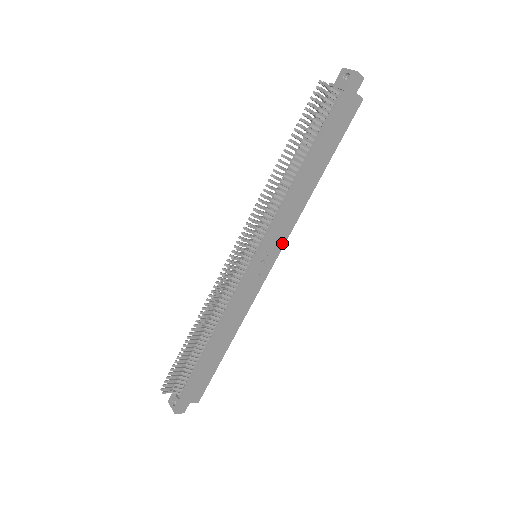
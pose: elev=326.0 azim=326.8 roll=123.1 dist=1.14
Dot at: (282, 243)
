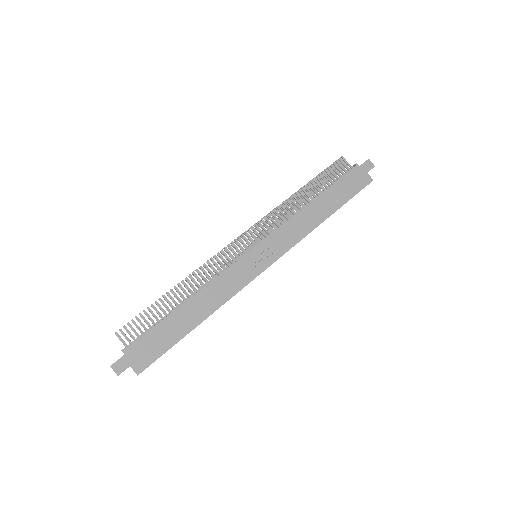
Dot at: (281, 252)
